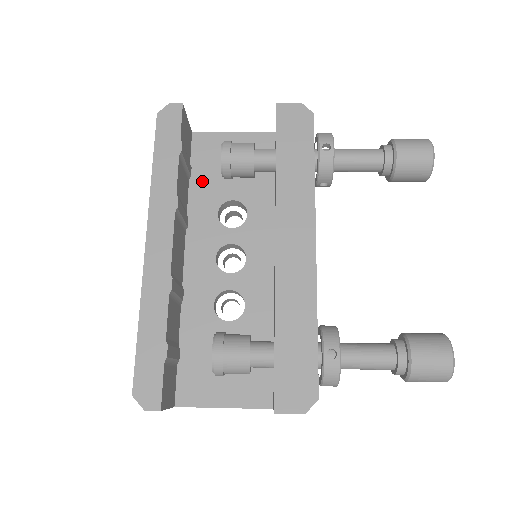
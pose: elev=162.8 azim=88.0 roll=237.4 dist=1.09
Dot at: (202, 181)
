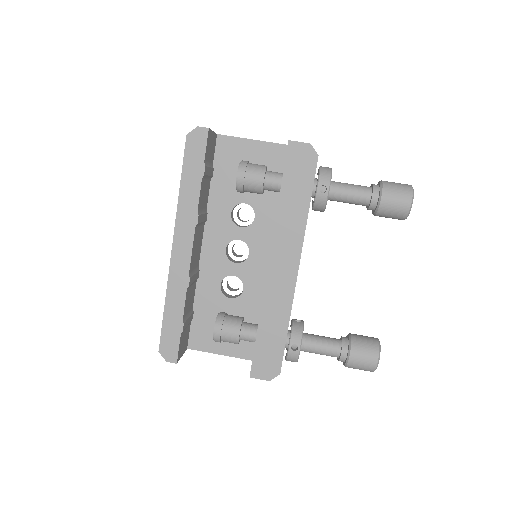
Dot at: (221, 182)
